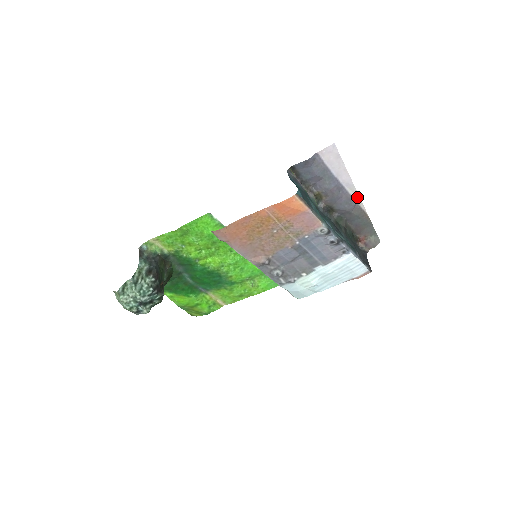
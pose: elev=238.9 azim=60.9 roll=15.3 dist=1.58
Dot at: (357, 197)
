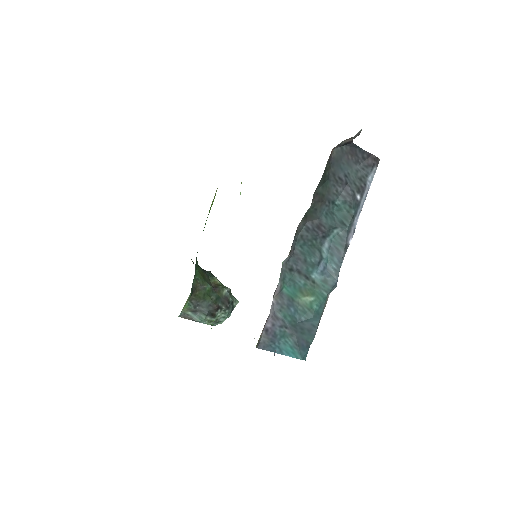
Dot at: occluded
